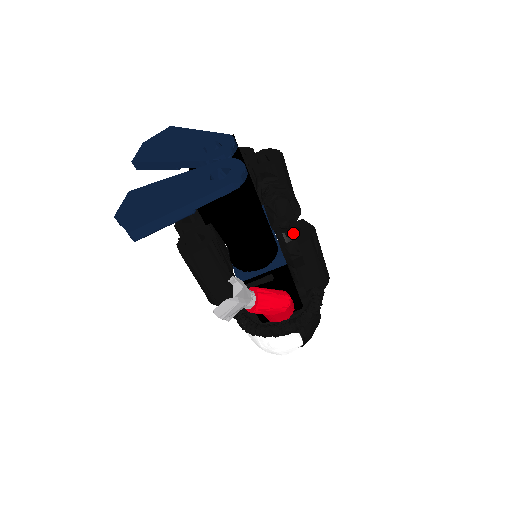
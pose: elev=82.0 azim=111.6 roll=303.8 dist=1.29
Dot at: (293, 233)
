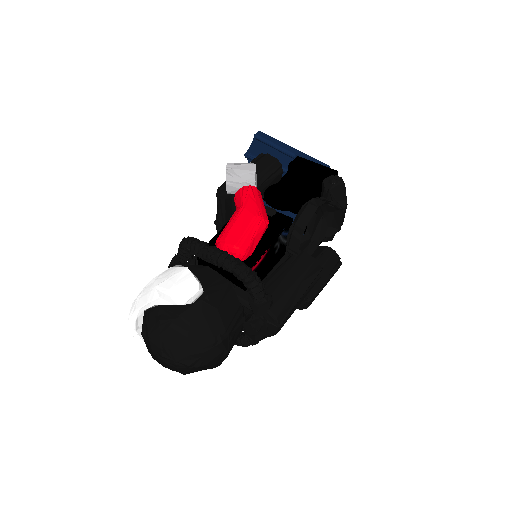
Dot at: (328, 201)
